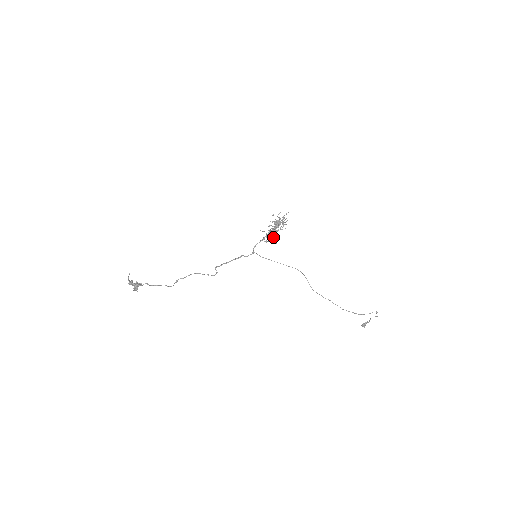
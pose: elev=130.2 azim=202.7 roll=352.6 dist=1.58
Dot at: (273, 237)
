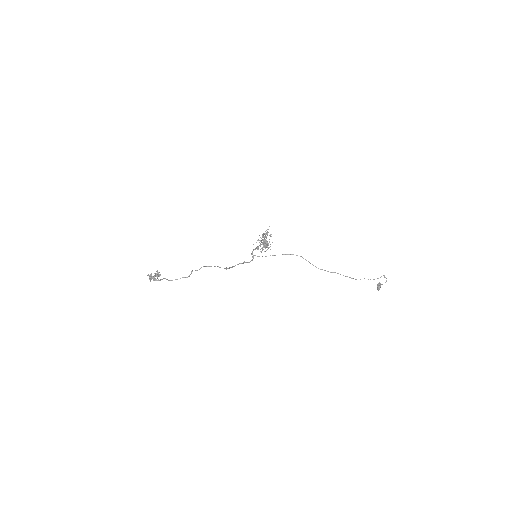
Dot at: (265, 246)
